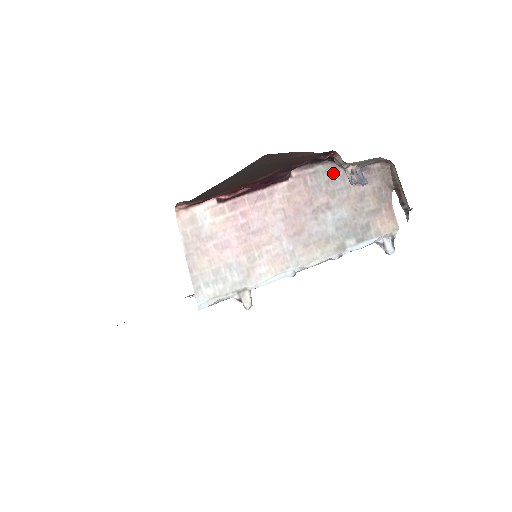
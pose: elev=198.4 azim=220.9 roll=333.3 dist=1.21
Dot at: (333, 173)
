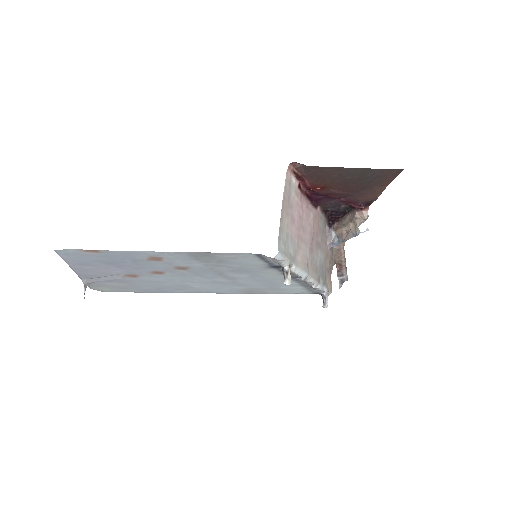
Dot at: (324, 227)
